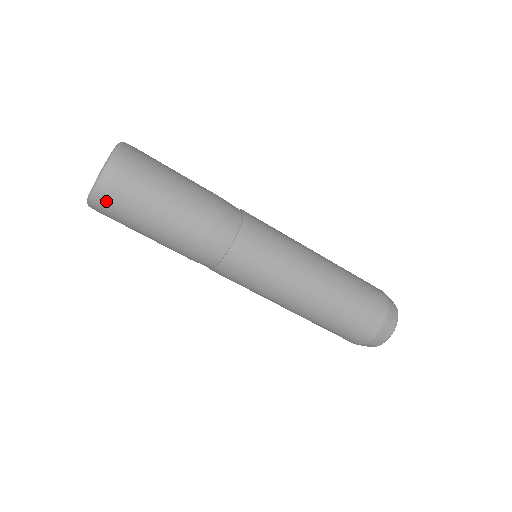
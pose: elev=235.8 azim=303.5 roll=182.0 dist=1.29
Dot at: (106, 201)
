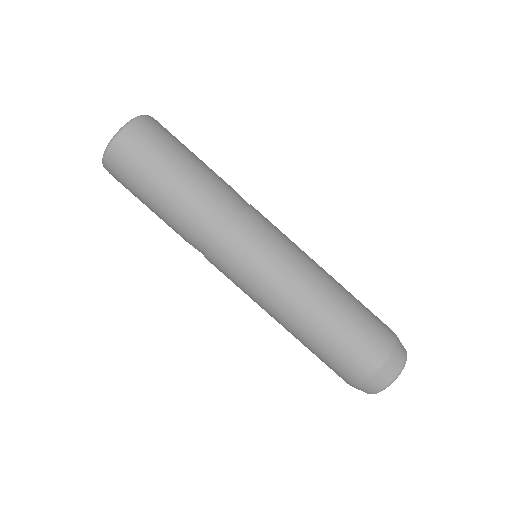
Dot at: (112, 171)
